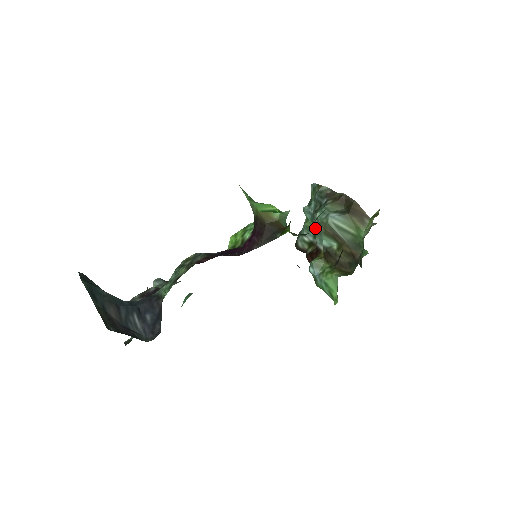
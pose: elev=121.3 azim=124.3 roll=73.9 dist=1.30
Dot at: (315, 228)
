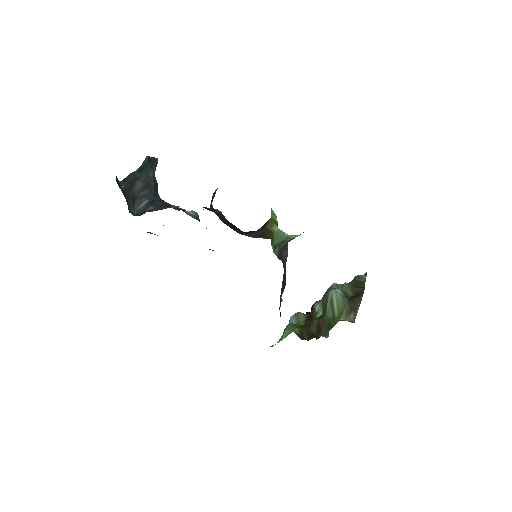
Dot at: occluded
